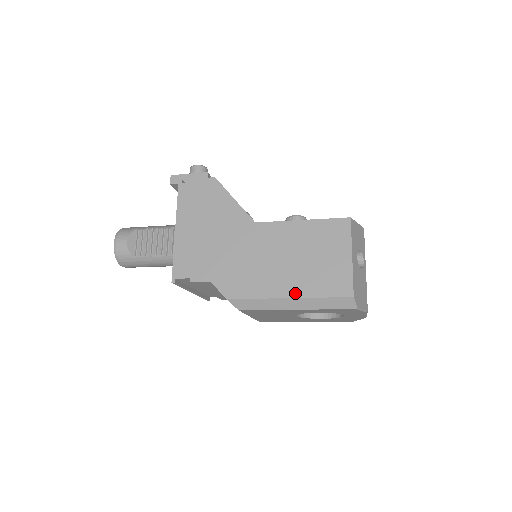
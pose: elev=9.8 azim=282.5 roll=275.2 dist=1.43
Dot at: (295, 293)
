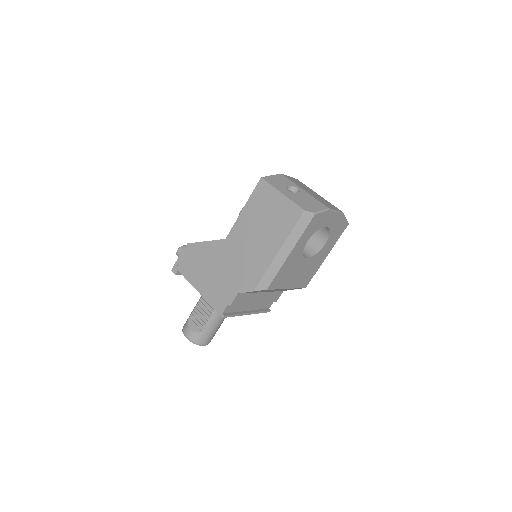
Dot at: (278, 246)
